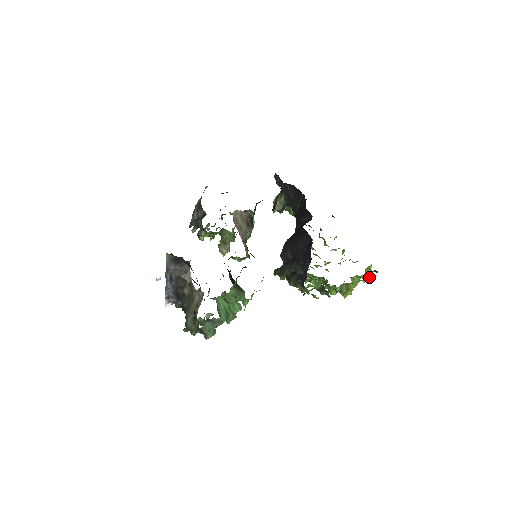
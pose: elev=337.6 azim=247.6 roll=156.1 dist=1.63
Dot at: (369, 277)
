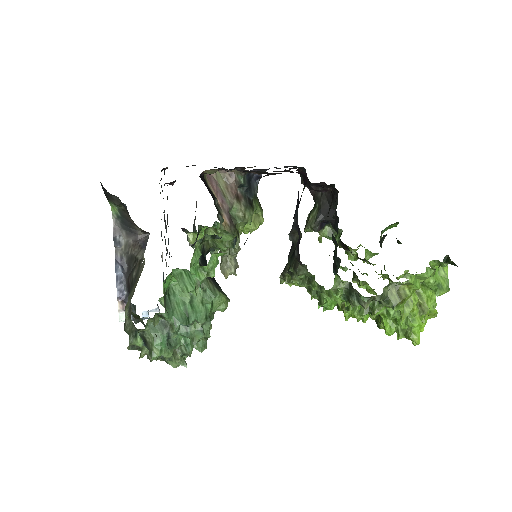
Dot at: (446, 288)
